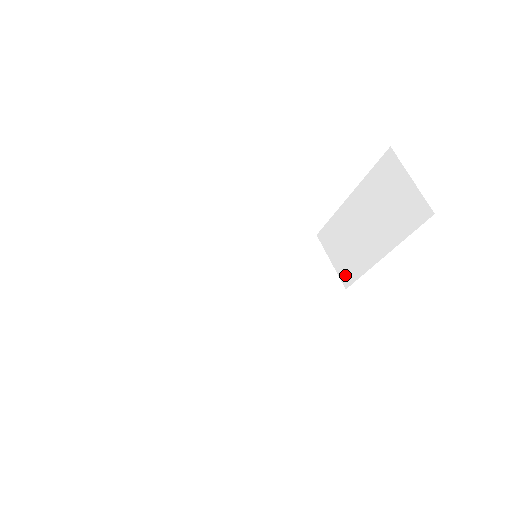
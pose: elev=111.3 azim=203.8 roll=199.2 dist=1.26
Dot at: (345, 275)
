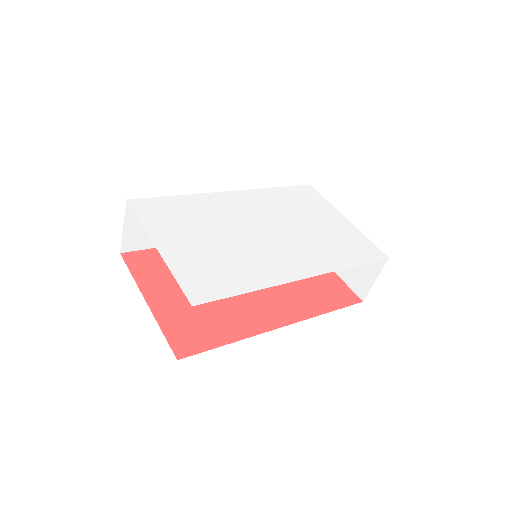
Dot at: occluded
